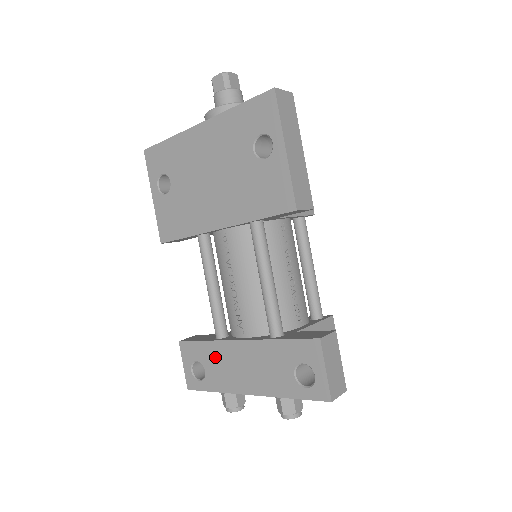
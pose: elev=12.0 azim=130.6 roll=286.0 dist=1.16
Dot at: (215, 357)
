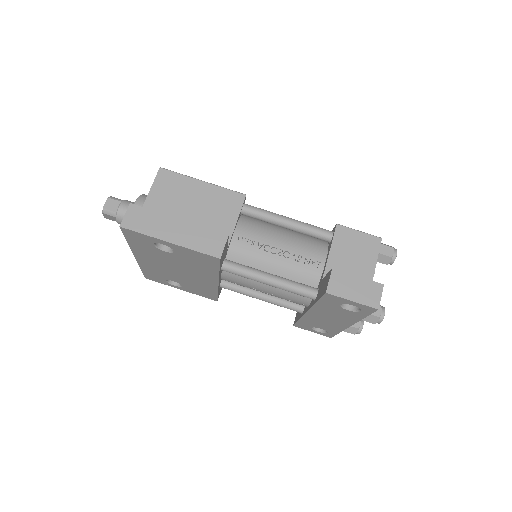
Dot at: (313, 323)
